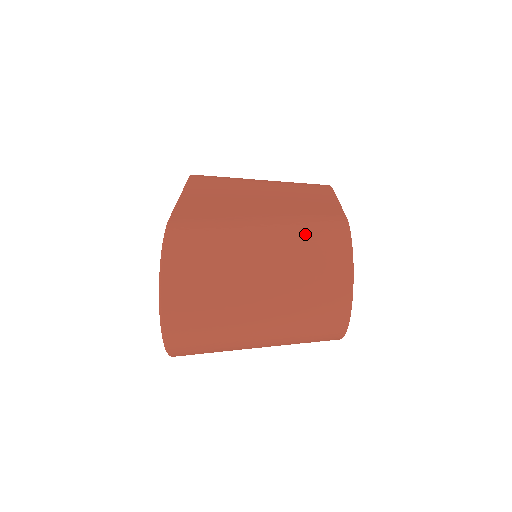
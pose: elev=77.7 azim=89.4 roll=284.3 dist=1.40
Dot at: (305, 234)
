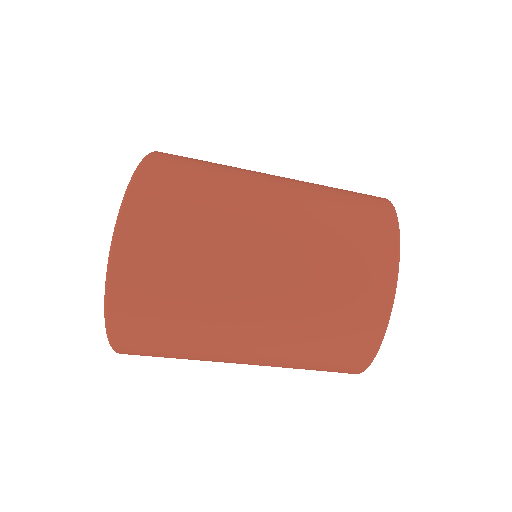
Dot at: (336, 199)
